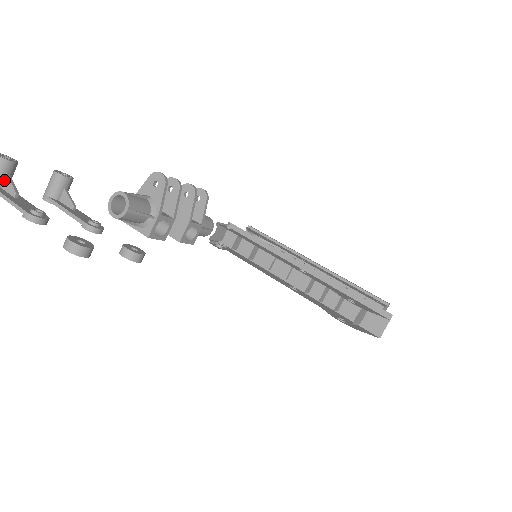
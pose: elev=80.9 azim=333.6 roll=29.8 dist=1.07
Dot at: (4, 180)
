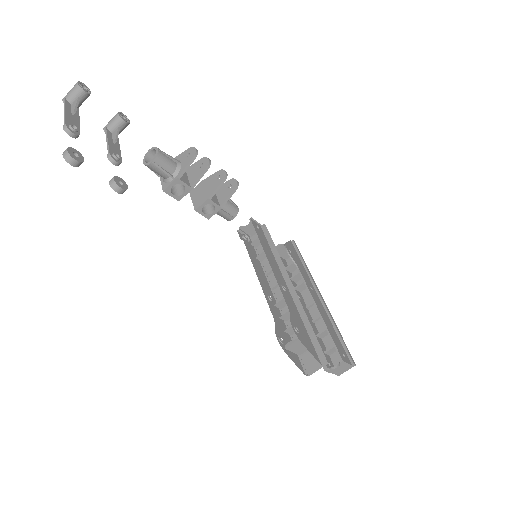
Dot at: (75, 101)
